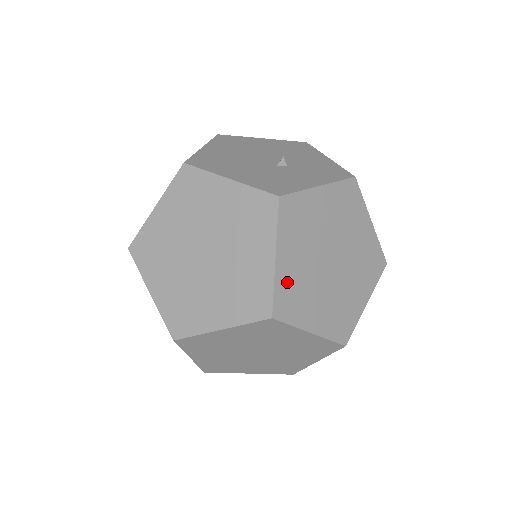
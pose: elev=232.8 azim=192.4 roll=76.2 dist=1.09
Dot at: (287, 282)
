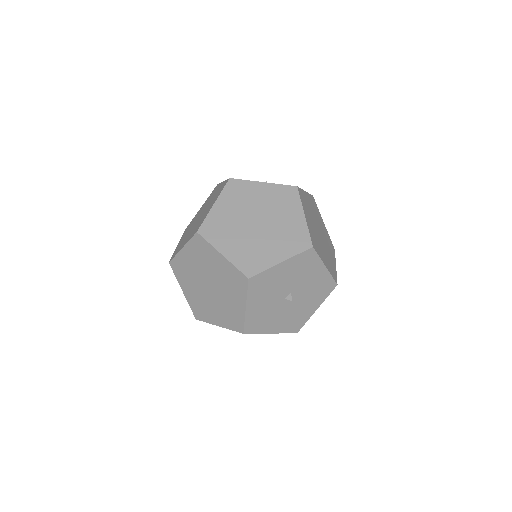
Dot at: (216, 219)
